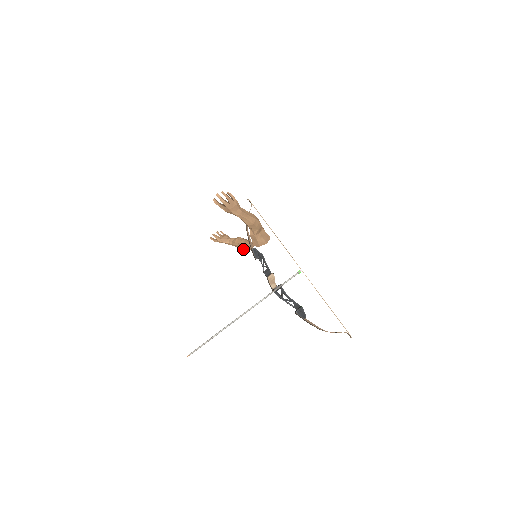
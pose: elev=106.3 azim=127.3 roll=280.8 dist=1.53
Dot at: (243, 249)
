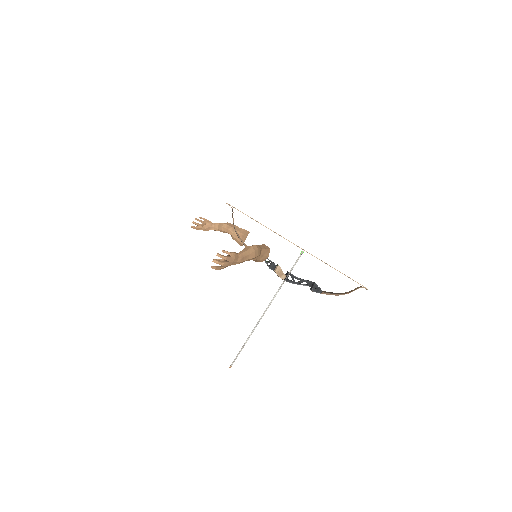
Dot at: (234, 239)
